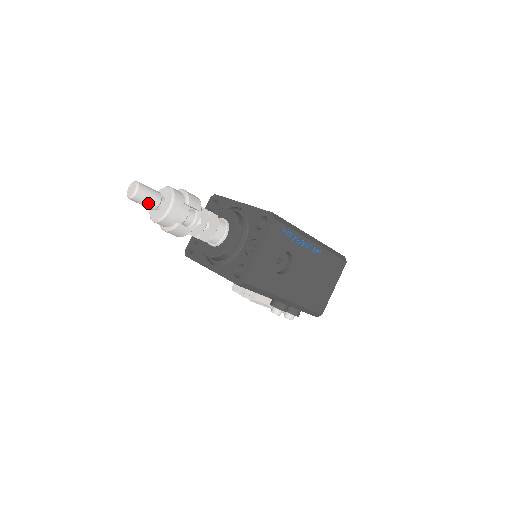
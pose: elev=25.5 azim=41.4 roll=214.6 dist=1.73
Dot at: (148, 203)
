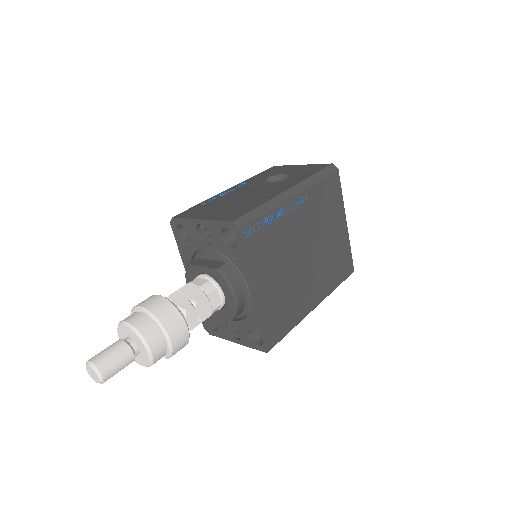
Dot at: occluded
